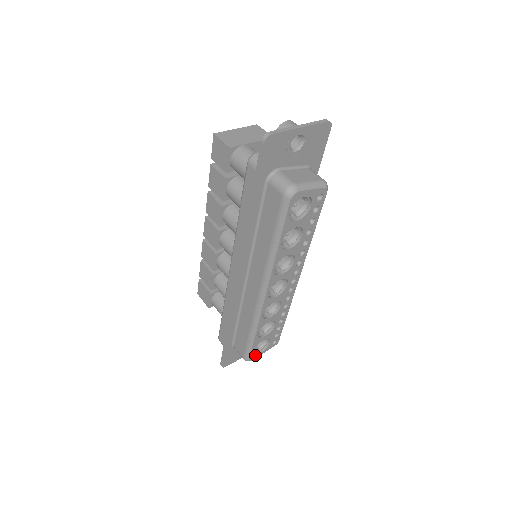
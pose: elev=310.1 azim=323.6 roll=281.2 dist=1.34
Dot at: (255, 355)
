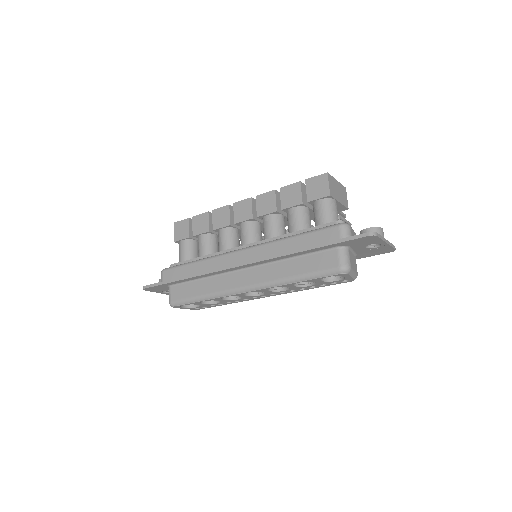
Dot at: (180, 307)
